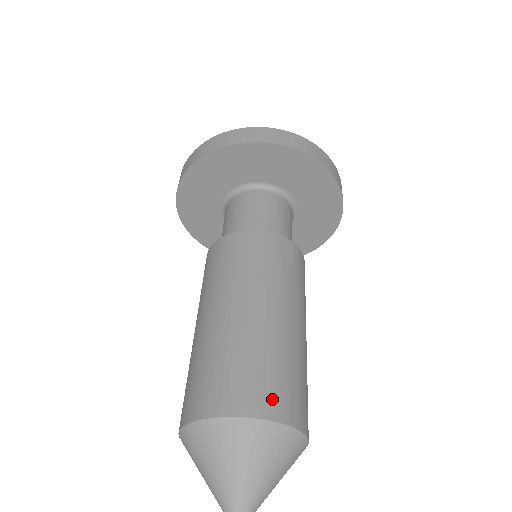
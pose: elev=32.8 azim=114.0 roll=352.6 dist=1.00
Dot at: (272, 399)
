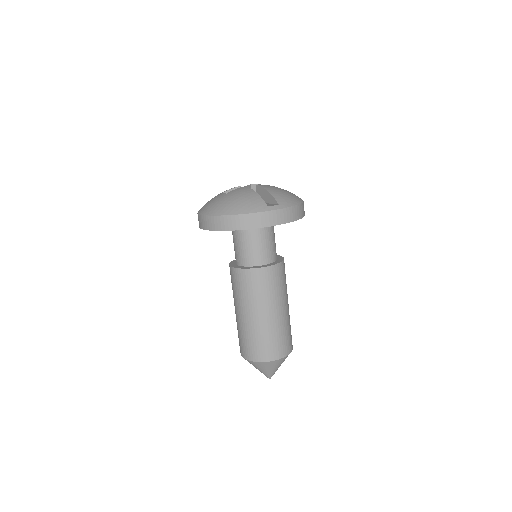
Dot at: (291, 343)
